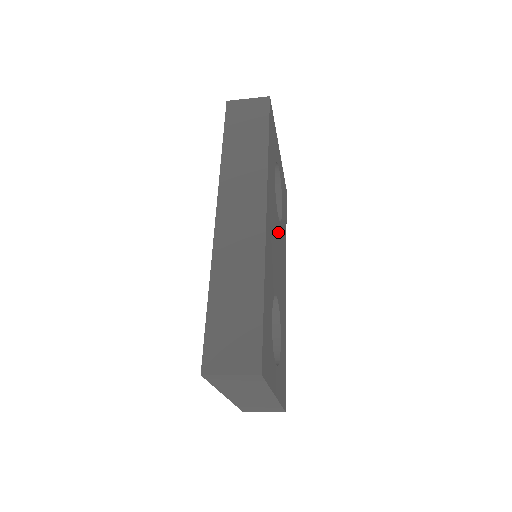
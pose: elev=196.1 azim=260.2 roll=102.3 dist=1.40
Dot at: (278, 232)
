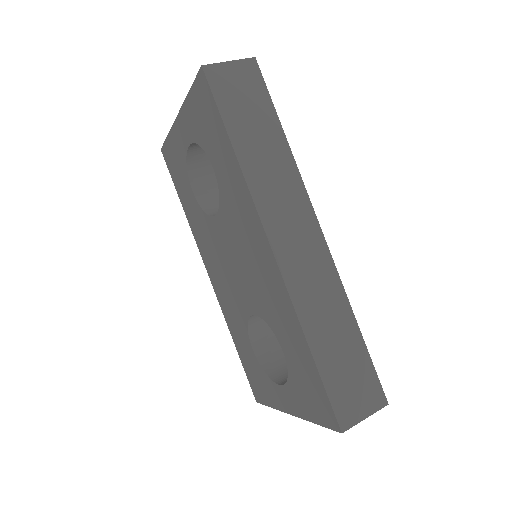
Dot at: occluded
